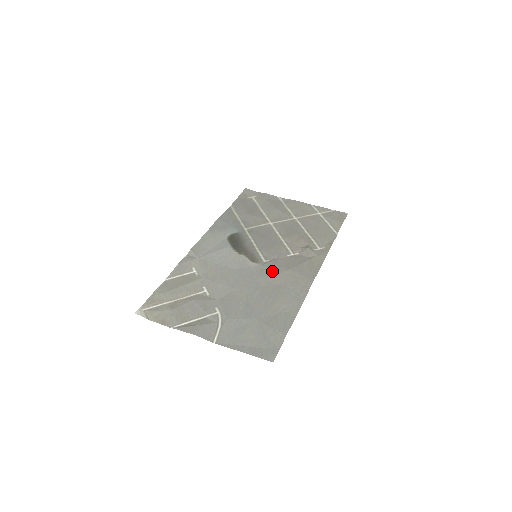
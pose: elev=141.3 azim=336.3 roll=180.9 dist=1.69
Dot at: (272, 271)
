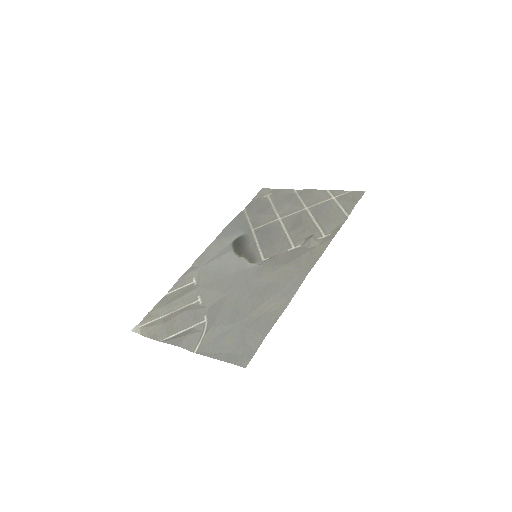
Dot at: (267, 269)
